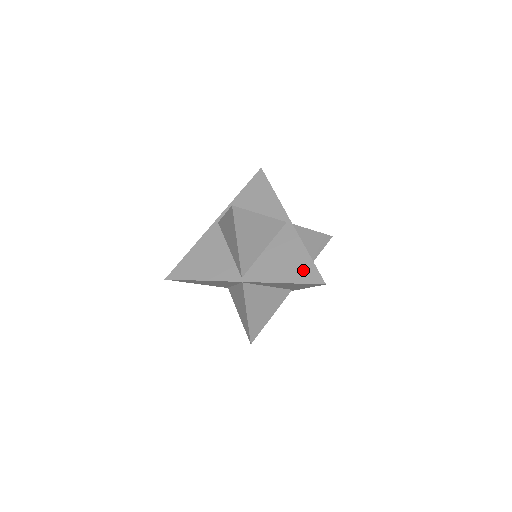
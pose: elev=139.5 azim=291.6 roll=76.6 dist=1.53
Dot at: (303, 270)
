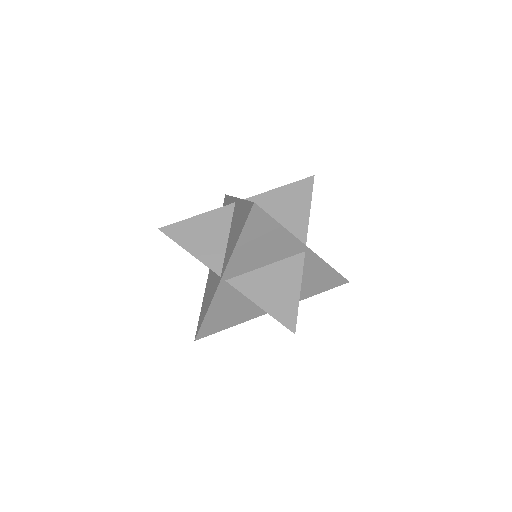
Dot at: (329, 281)
